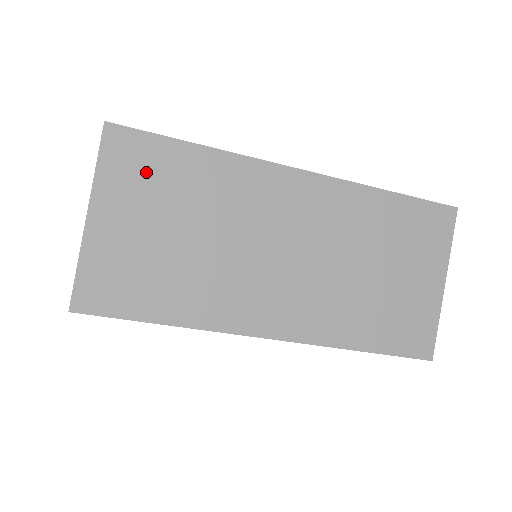
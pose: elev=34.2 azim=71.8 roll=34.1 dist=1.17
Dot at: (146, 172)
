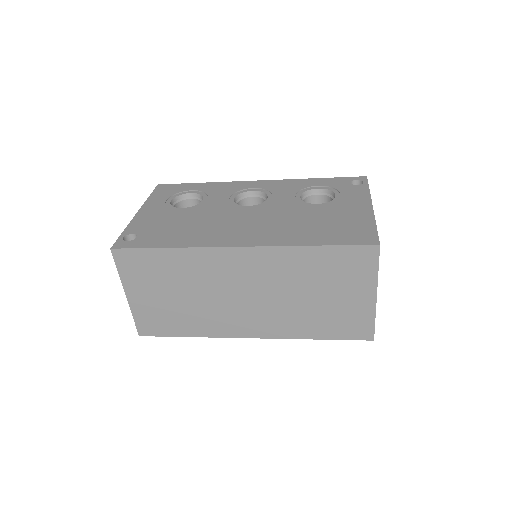
Dot at: (144, 269)
